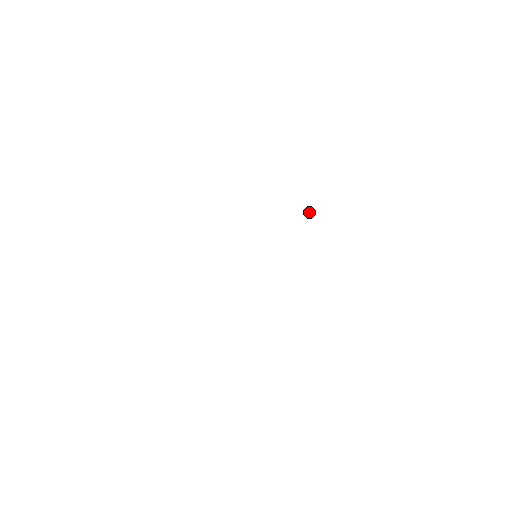
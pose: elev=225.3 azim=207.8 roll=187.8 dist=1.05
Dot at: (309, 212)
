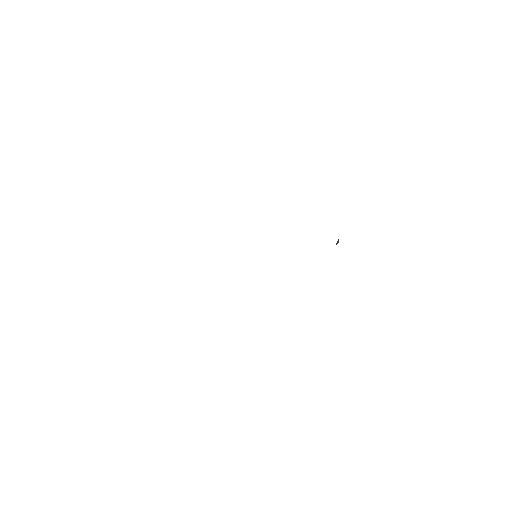
Dot at: (337, 242)
